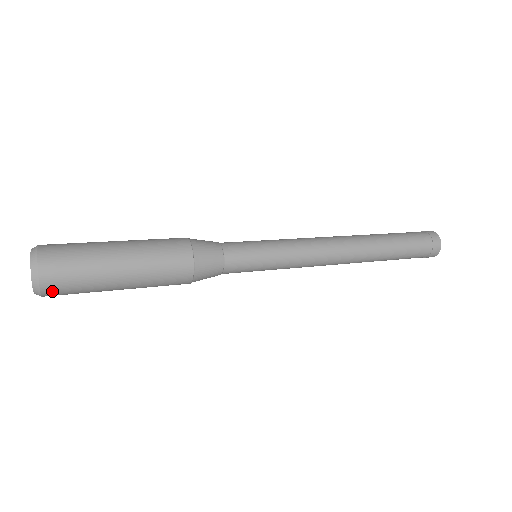
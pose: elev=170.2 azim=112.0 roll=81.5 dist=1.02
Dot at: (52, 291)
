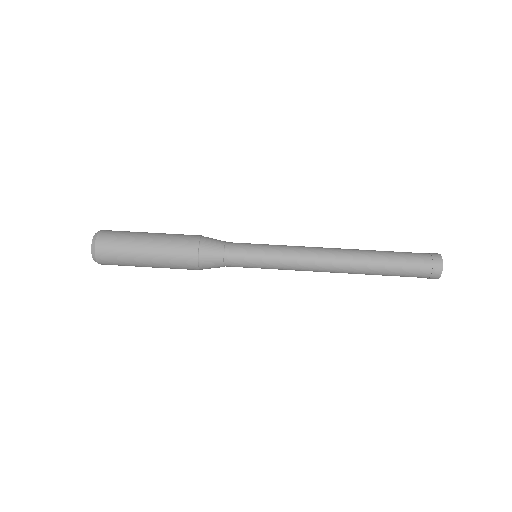
Dot at: (107, 264)
